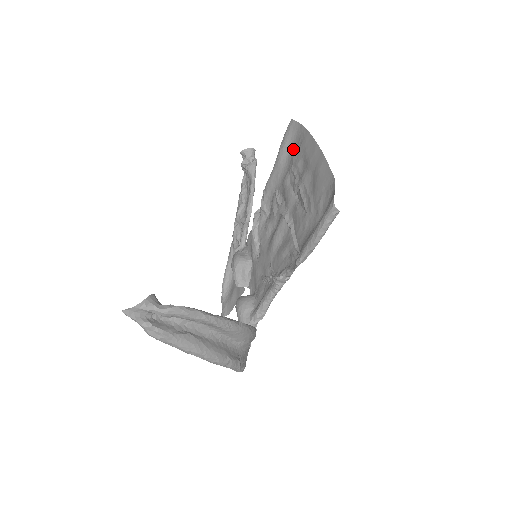
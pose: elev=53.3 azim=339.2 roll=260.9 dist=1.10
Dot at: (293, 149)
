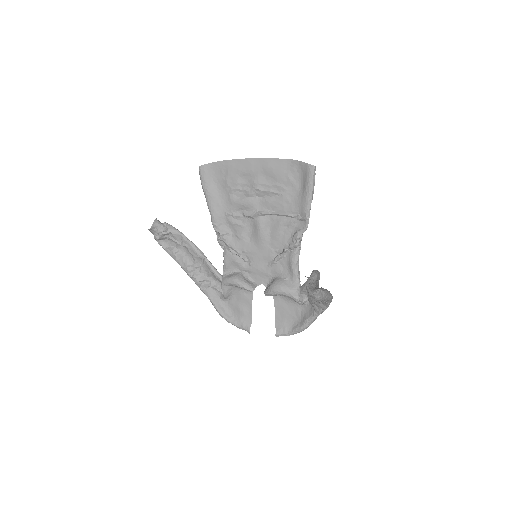
Dot at: (219, 181)
